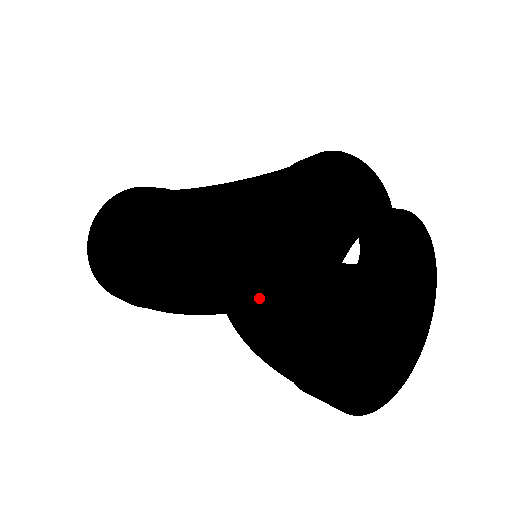
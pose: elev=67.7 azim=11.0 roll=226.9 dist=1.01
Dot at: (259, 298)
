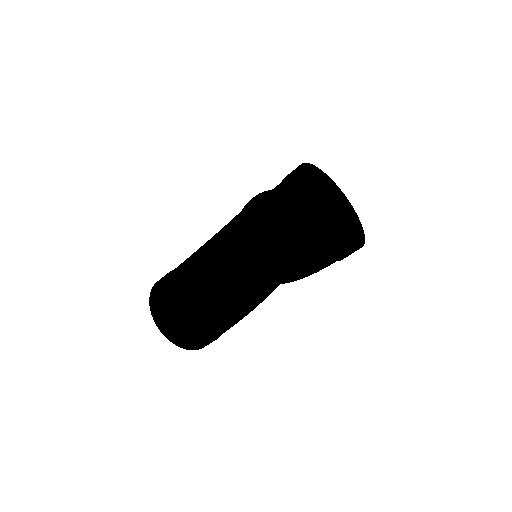
Dot at: (279, 226)
